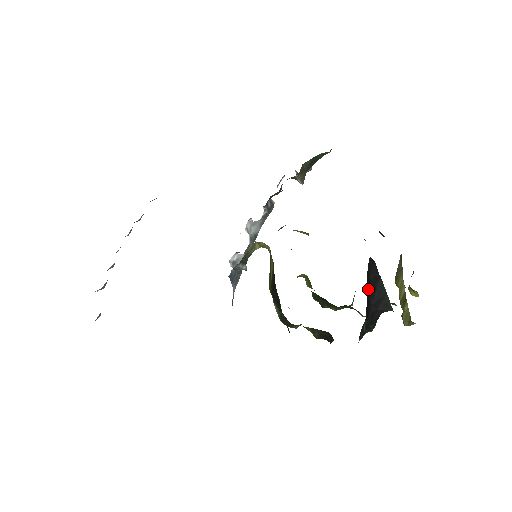
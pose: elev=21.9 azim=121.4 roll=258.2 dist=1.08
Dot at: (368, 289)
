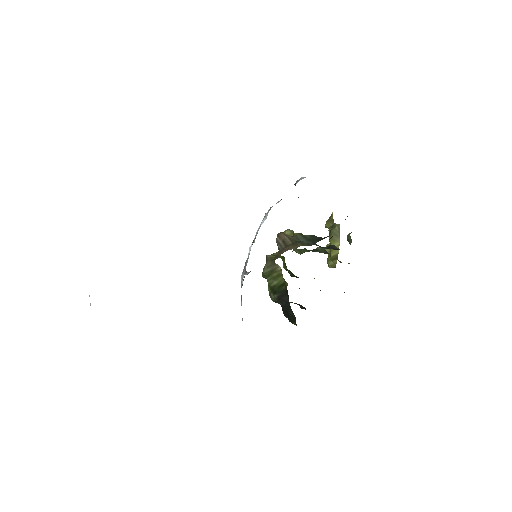
Dot at: occluded
